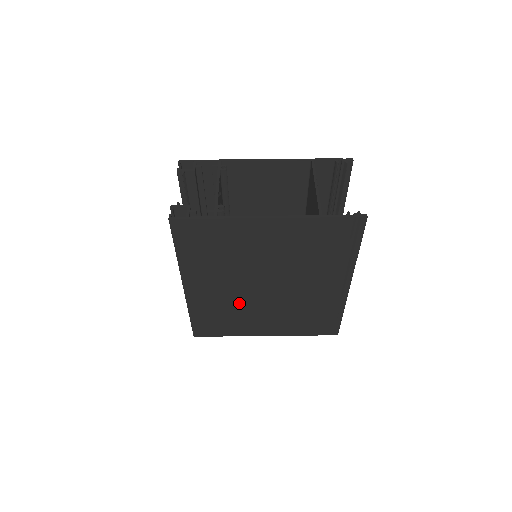
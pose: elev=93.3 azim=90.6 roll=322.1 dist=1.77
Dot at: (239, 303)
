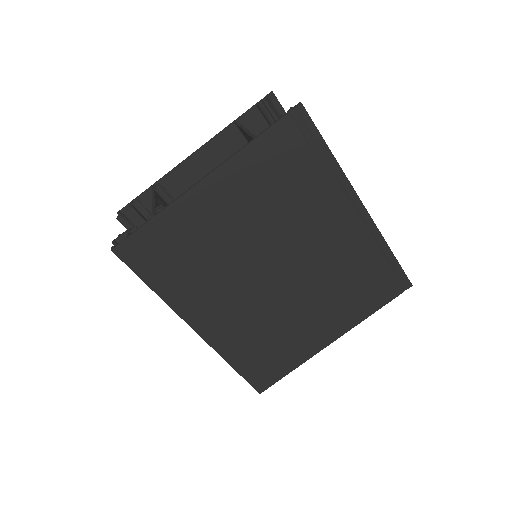
Dot at: (268, 313)
